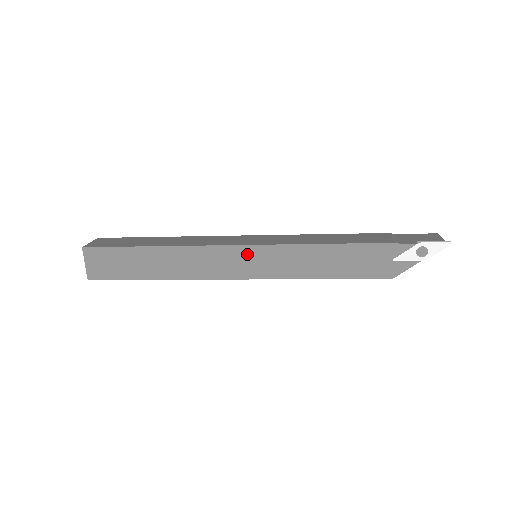
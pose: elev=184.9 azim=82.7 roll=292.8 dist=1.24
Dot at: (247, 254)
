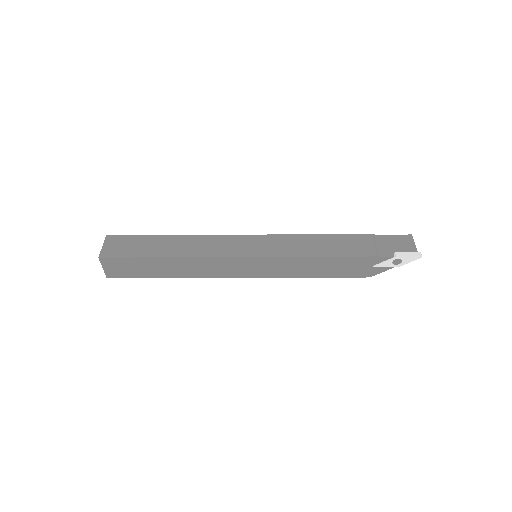
Dot at: (250, 263)
